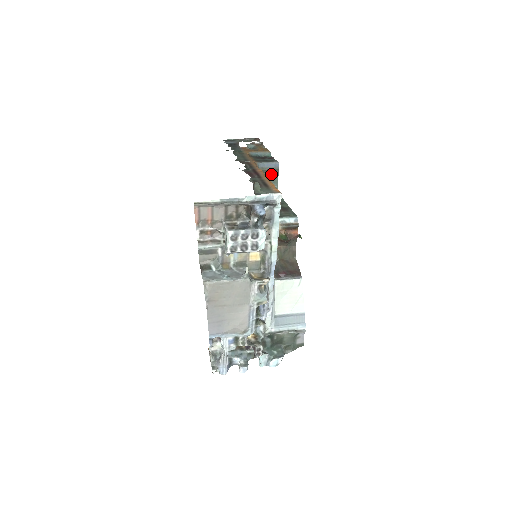
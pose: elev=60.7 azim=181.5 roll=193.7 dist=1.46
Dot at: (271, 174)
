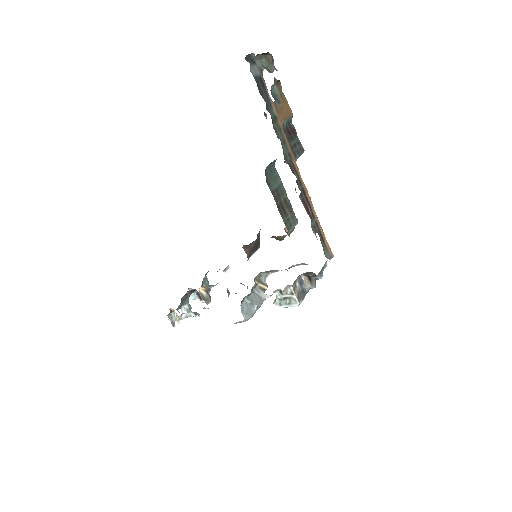
Dot at: occluded
